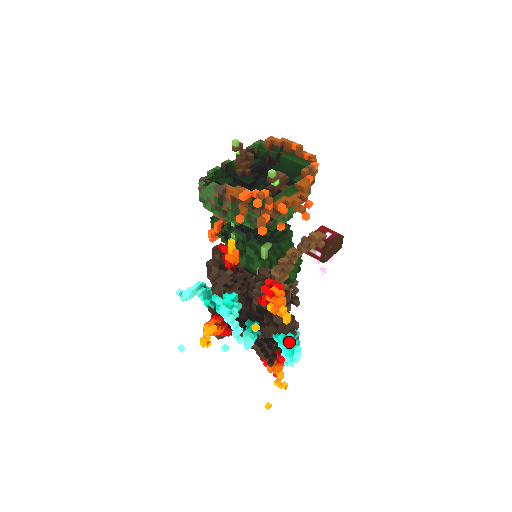
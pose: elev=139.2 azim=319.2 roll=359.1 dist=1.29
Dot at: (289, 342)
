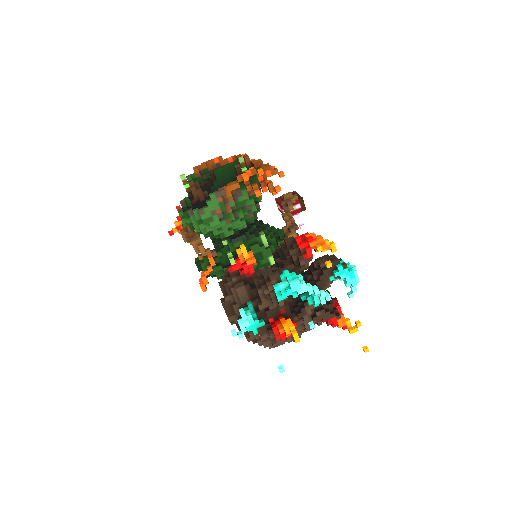
Dot at: (346, 266)
